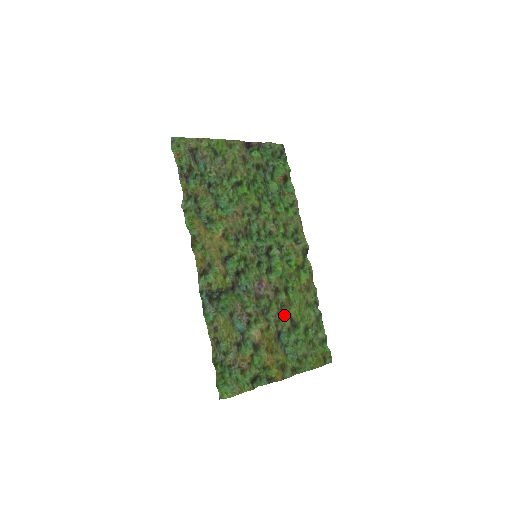
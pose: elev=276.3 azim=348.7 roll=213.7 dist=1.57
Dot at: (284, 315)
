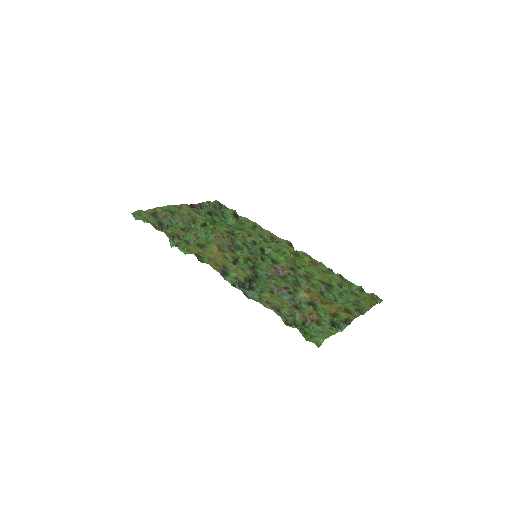
Dot at: (314, 283)
